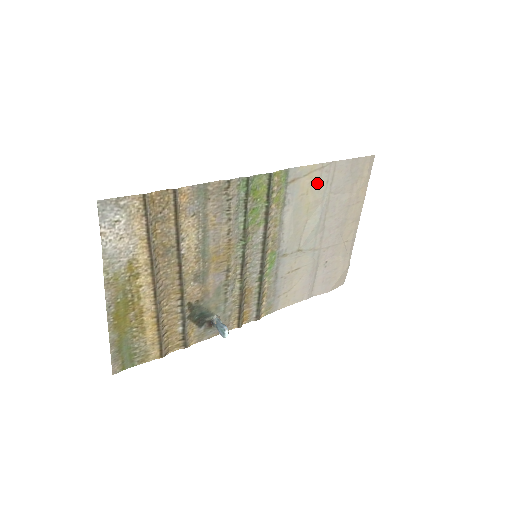
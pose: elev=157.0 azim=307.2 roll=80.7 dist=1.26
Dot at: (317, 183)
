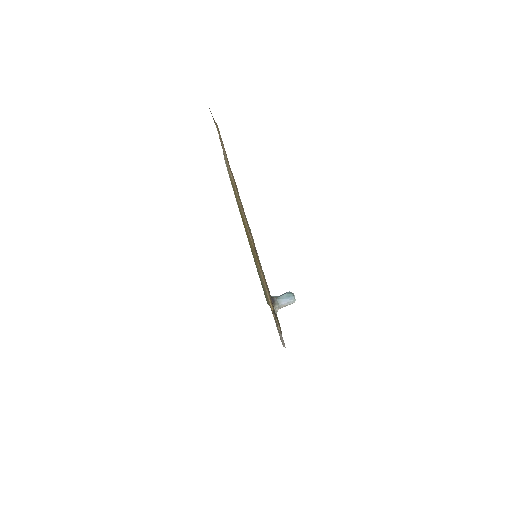
Dot at: occluded
